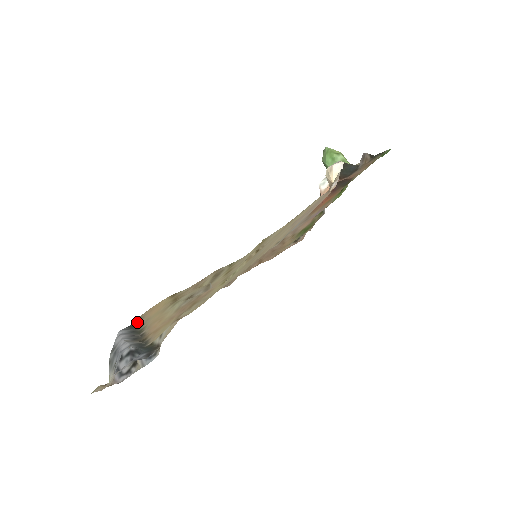
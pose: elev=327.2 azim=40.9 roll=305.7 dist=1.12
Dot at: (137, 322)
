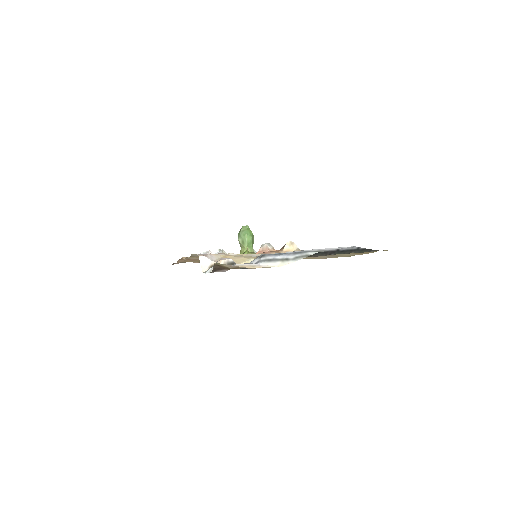
Dot at: occluded
